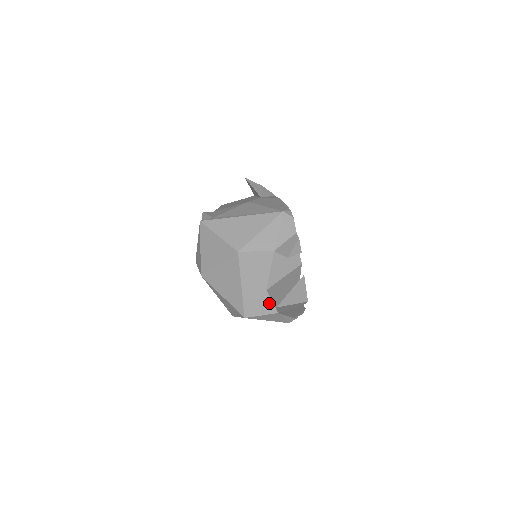
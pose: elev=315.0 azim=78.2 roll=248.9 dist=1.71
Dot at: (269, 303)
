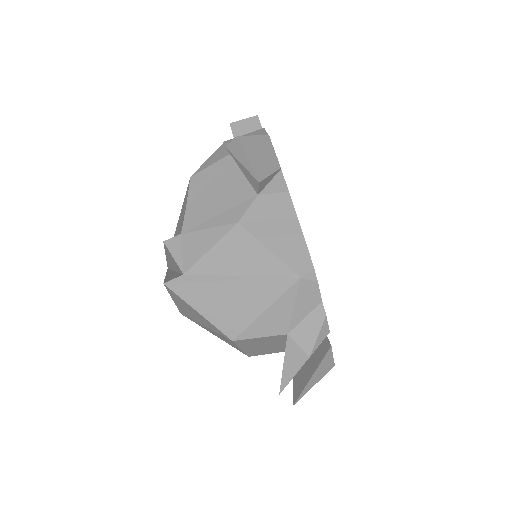
Dot at: (280, 349)
